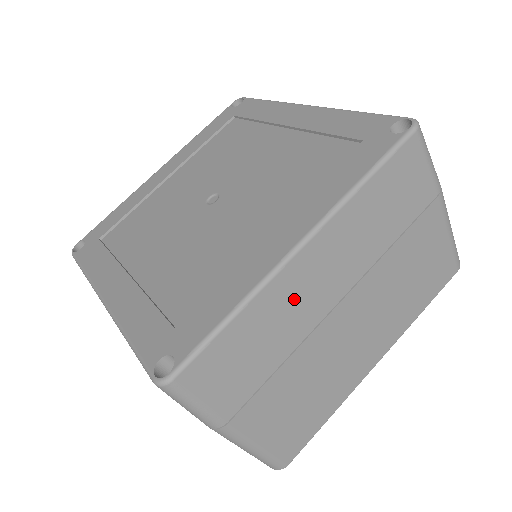
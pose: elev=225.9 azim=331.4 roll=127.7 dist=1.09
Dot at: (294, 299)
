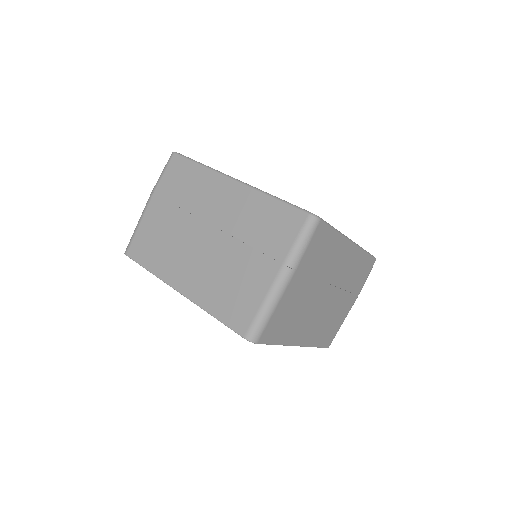
Dot at: (337, 257)
